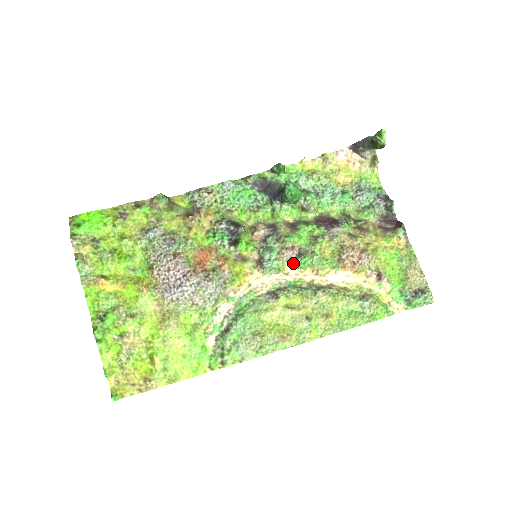
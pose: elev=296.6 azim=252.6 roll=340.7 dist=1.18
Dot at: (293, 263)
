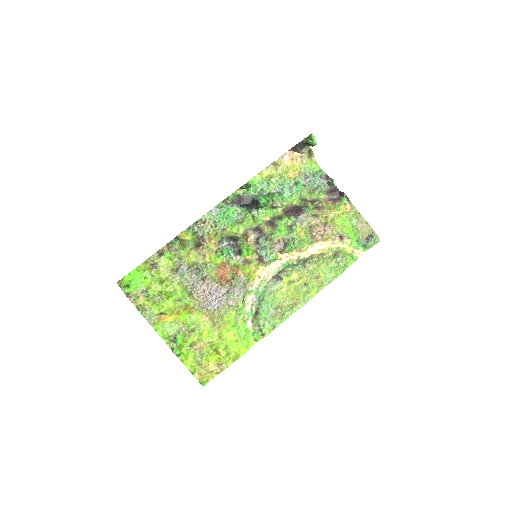
Dot at: (283, 251)
